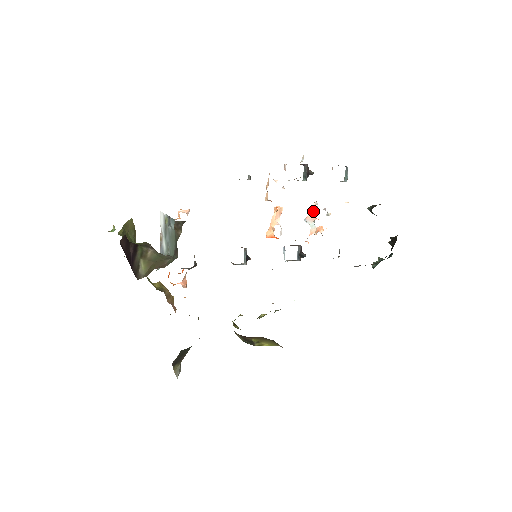
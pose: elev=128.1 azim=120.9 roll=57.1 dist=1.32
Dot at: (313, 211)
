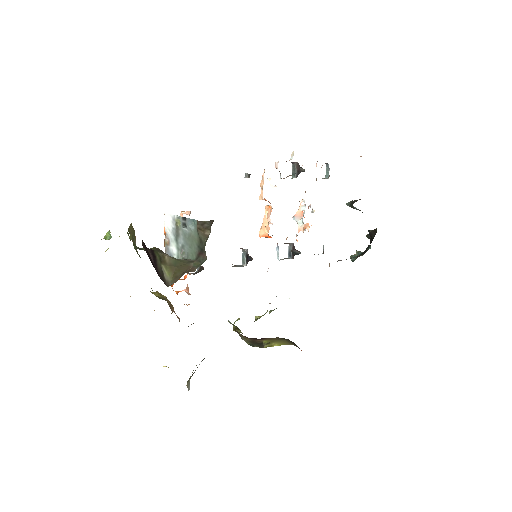
Dot at: (300, 208)
